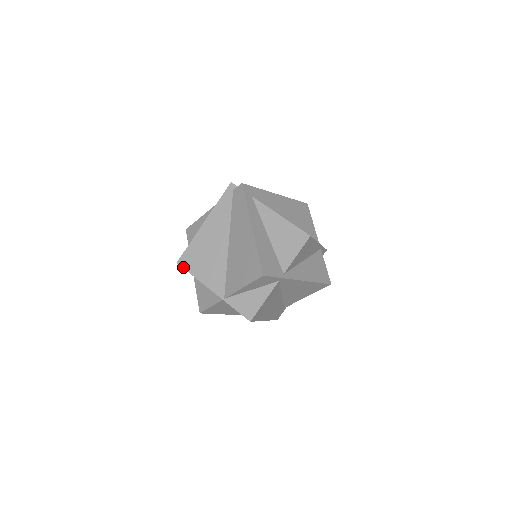
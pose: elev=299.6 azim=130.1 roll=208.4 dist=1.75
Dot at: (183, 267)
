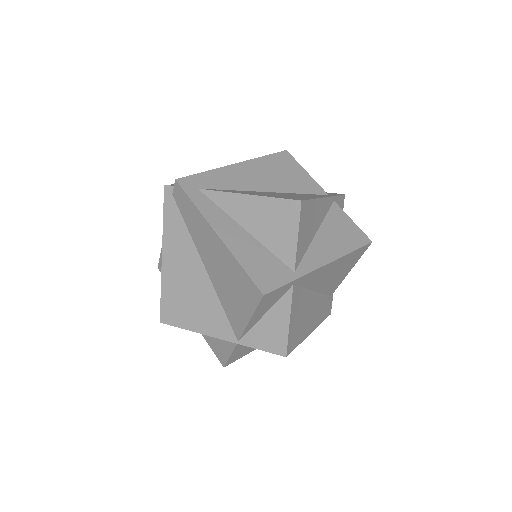
Dot at: (169, 324)
